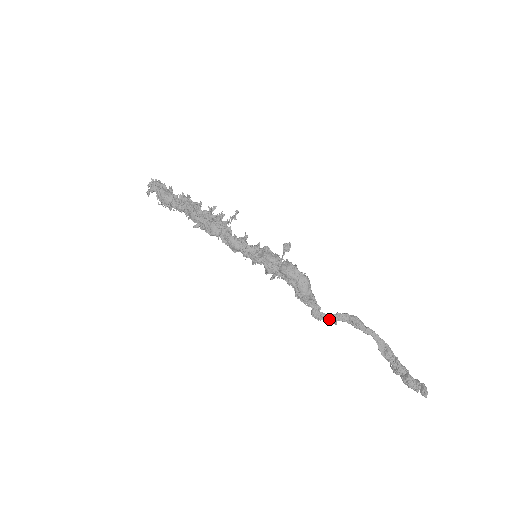
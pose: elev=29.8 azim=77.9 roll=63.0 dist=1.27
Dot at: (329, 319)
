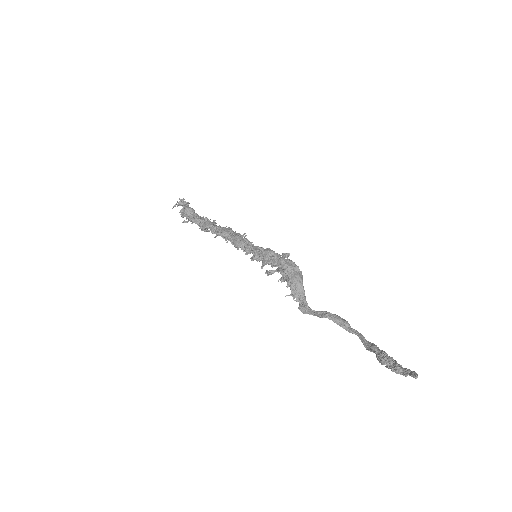
Dot at: (316, 313)
